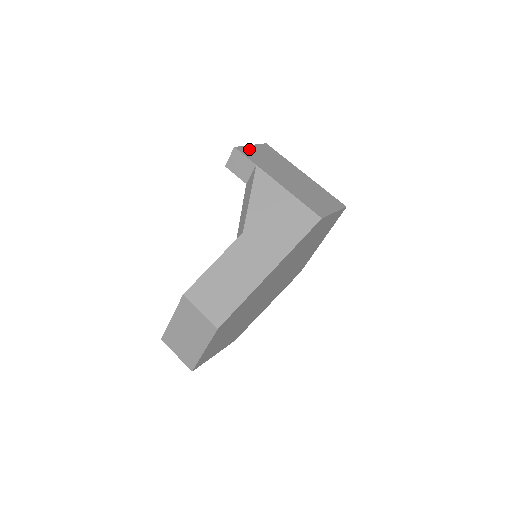
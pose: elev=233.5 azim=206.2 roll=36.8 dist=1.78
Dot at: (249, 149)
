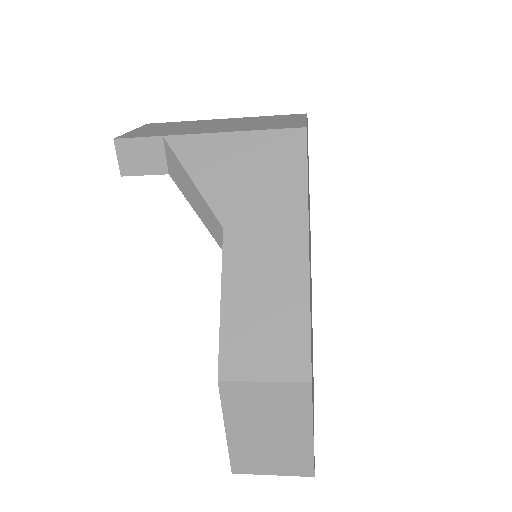
Dot at: (134, 133)
